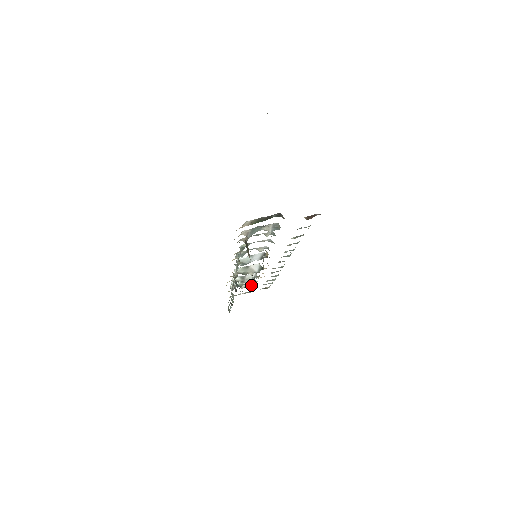
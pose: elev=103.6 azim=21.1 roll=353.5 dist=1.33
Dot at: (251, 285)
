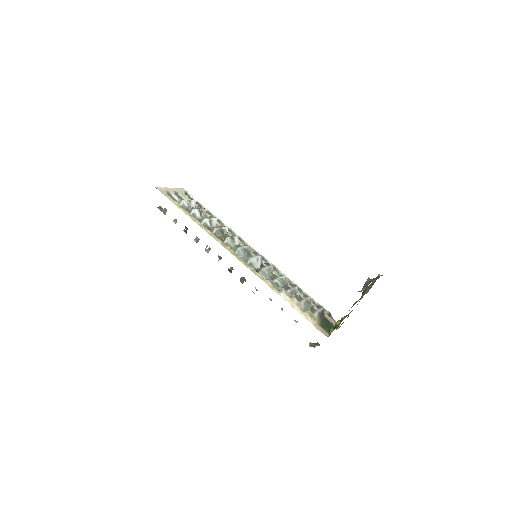
Dot at: occluded
